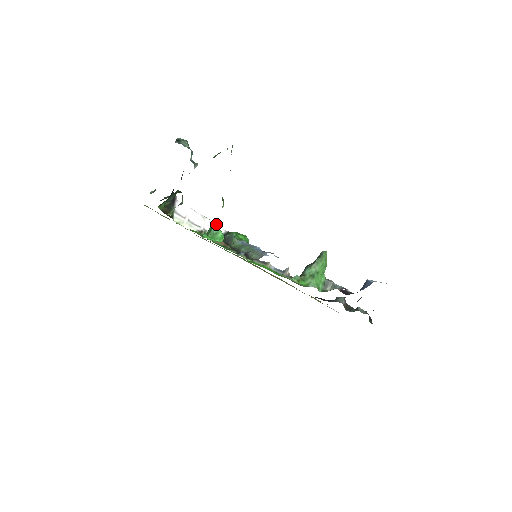
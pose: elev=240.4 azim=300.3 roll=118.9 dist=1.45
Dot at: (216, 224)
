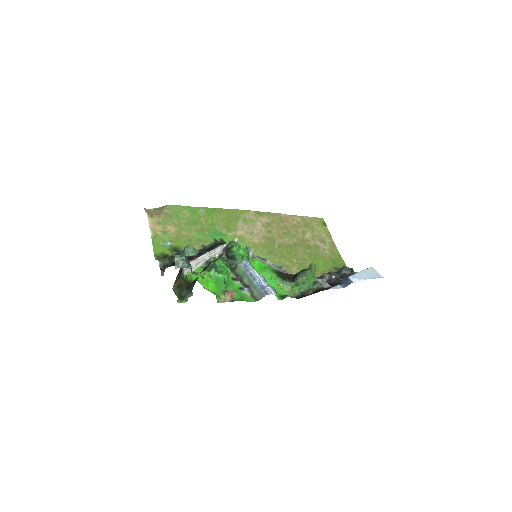
Dot at: (218, 247)
